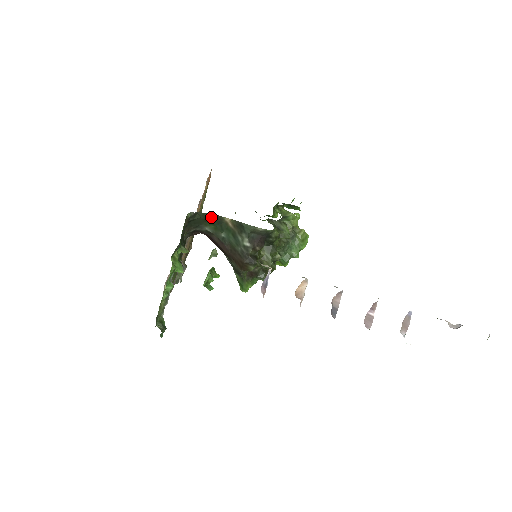
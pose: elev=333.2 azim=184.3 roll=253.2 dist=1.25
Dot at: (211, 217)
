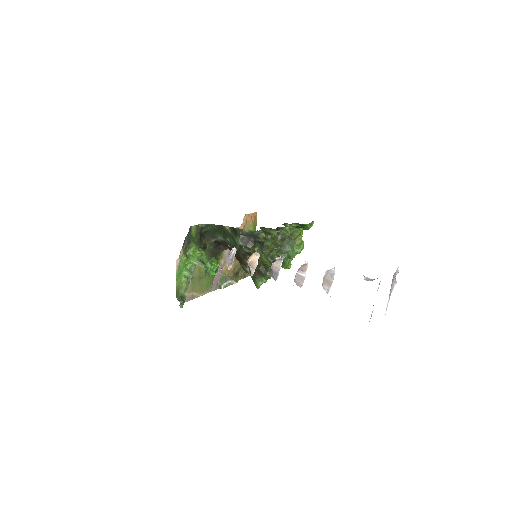
Dot at: (218, 227)
